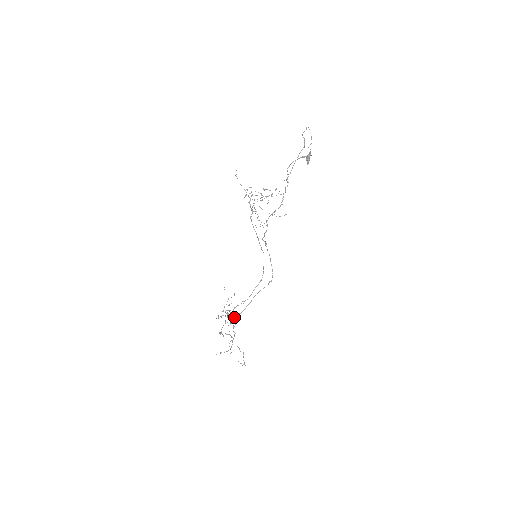
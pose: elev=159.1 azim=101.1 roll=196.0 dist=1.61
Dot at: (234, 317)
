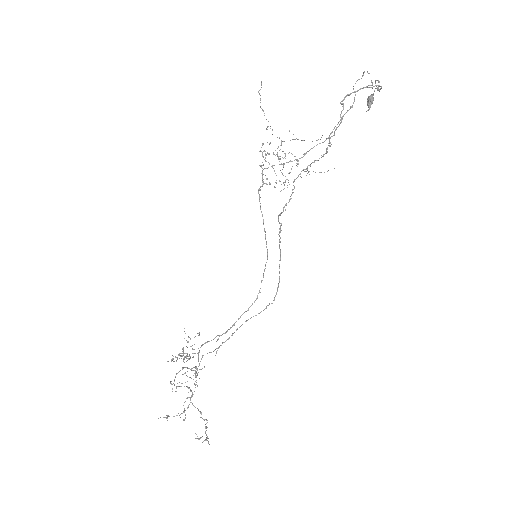
Dot at: (198, 360)
